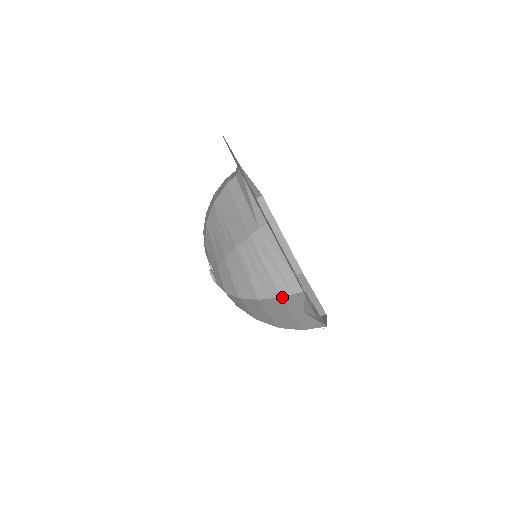
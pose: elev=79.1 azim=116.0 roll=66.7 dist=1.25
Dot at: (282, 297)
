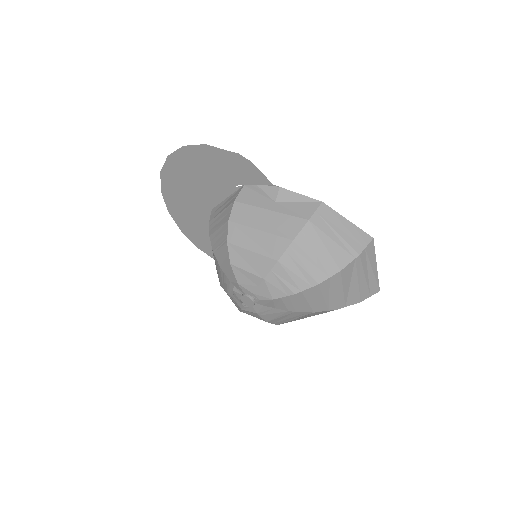
Dot at: (236, 201)
